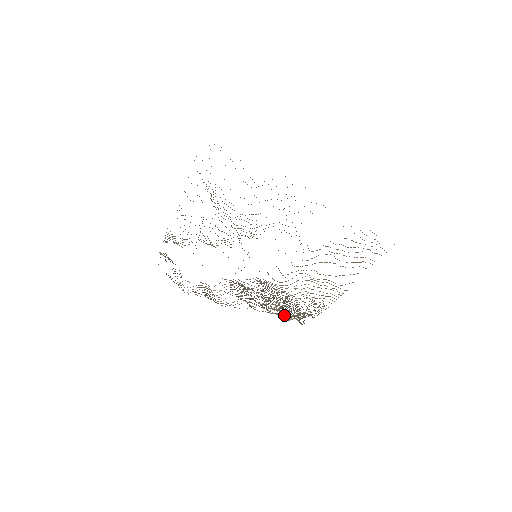
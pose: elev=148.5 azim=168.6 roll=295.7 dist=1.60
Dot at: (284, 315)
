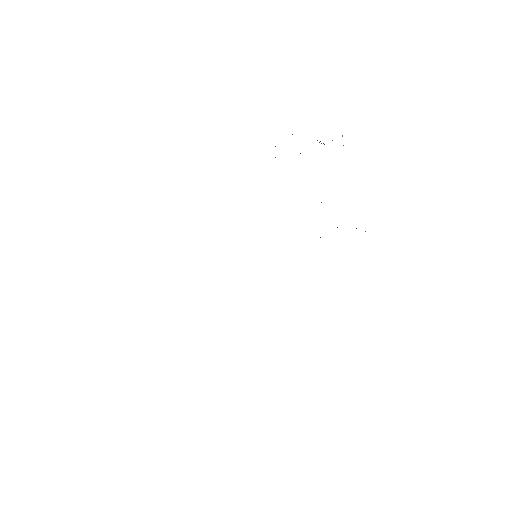
Dot at: occluded
